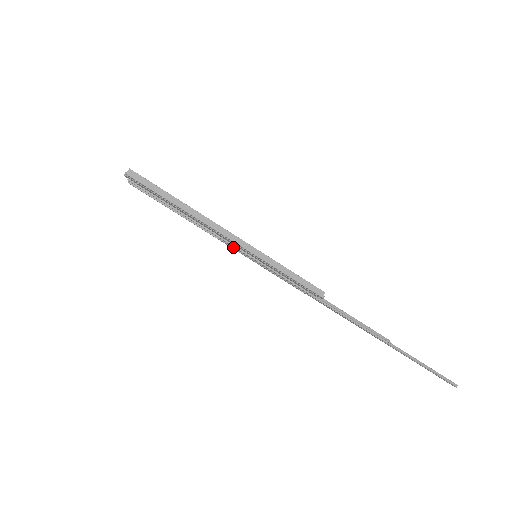
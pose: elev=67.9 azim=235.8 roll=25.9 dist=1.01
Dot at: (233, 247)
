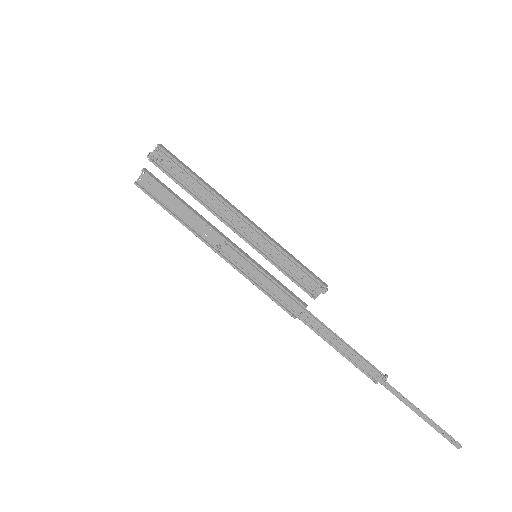
Dot at: (228, 256)
